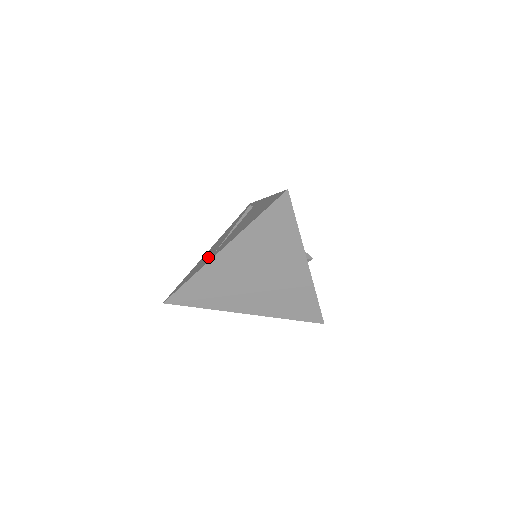
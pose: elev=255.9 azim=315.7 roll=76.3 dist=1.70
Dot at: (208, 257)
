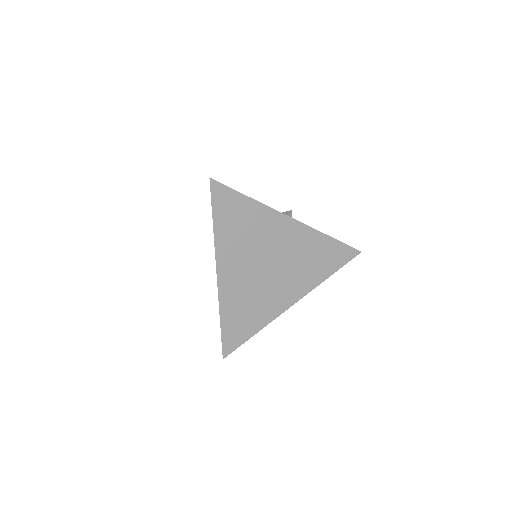
Dot at: occluded
